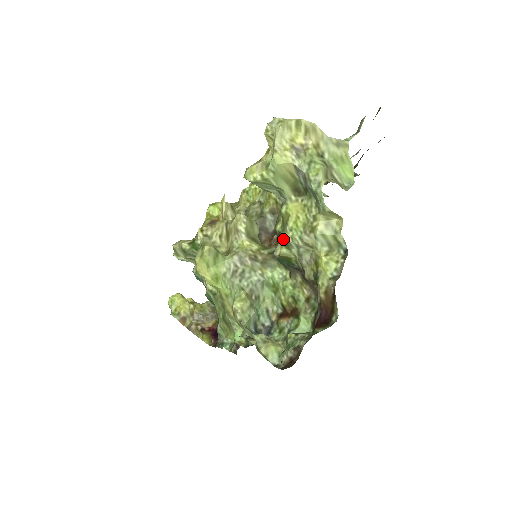
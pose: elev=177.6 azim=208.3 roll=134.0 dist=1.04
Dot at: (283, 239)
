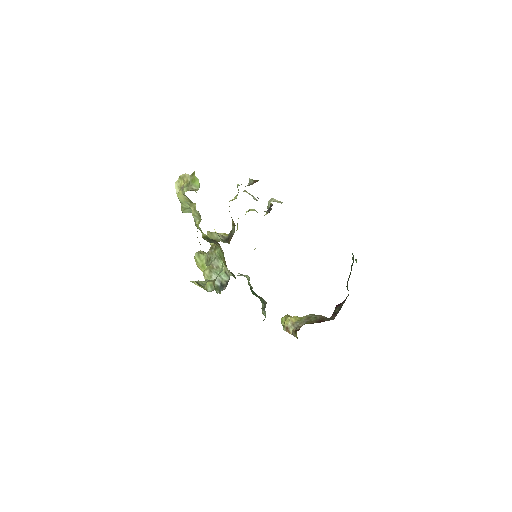
Dot at: occluded
